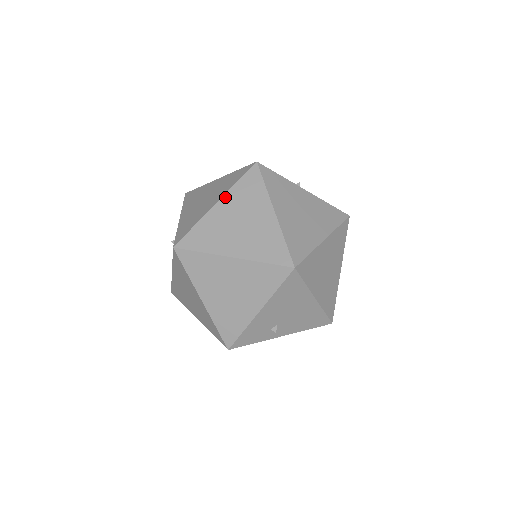
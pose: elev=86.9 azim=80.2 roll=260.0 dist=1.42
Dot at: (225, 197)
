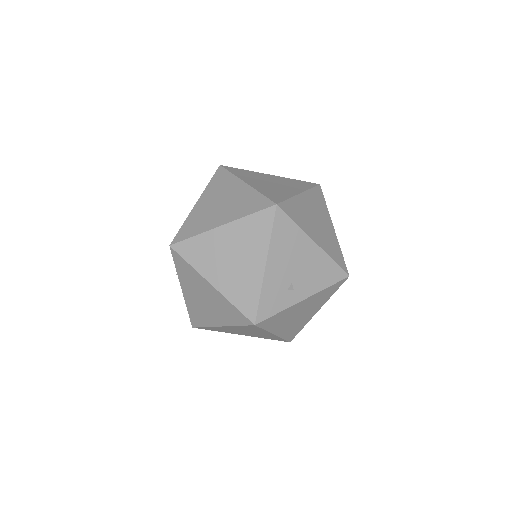
Dot at: (202, 196)
